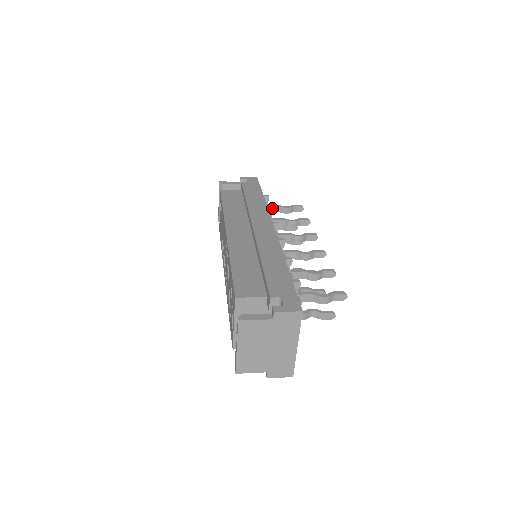
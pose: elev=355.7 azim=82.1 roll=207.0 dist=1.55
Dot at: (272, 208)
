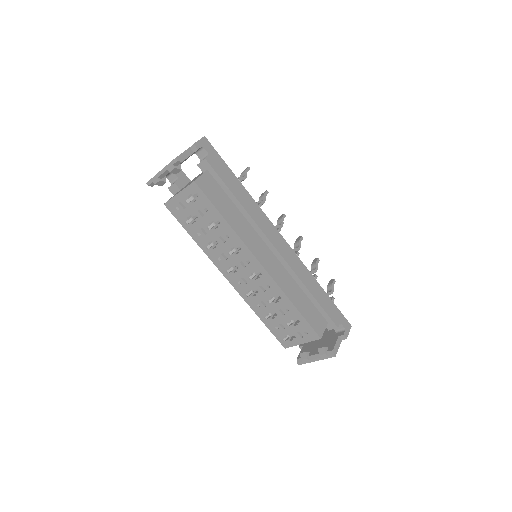
Dot at: occluded
